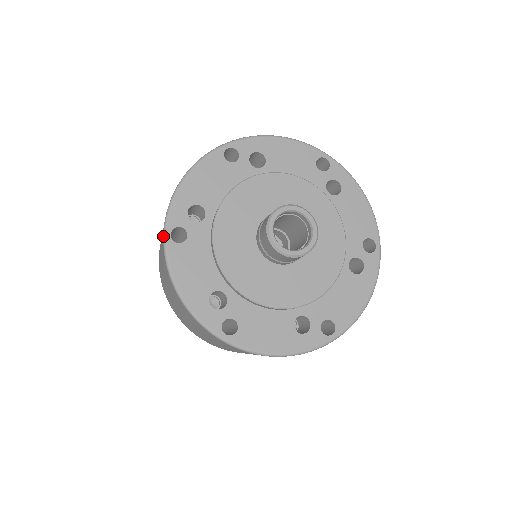
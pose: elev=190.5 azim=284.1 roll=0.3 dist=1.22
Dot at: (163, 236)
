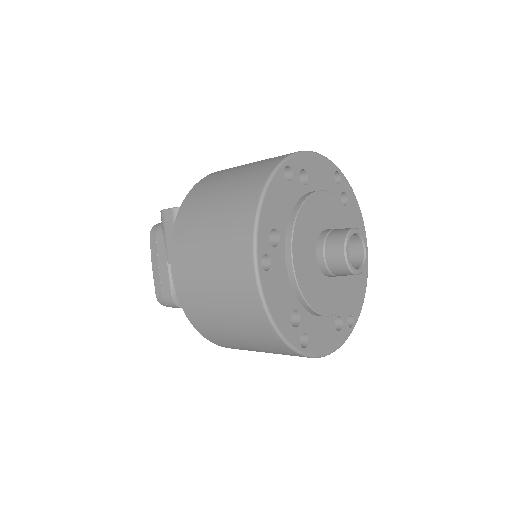
Dot at: (254, 266)
